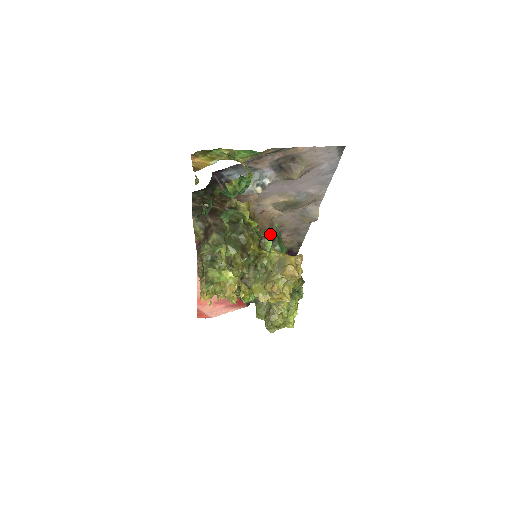
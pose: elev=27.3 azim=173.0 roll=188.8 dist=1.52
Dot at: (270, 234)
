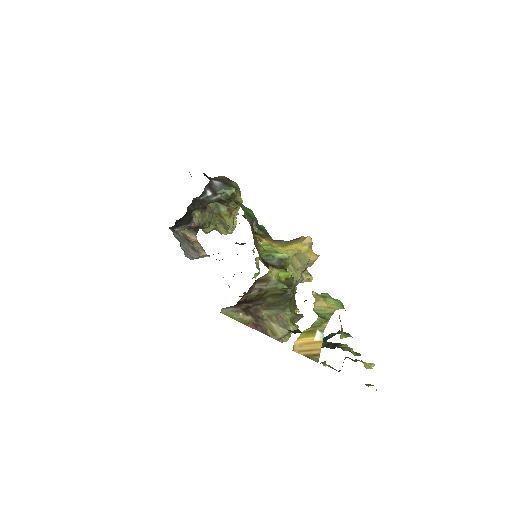
Dot at: (253, 229)
